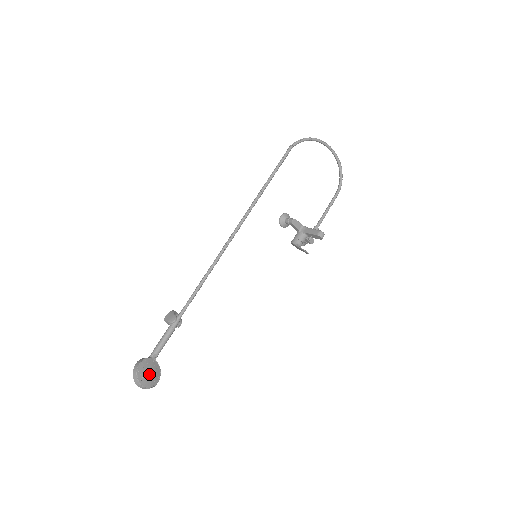
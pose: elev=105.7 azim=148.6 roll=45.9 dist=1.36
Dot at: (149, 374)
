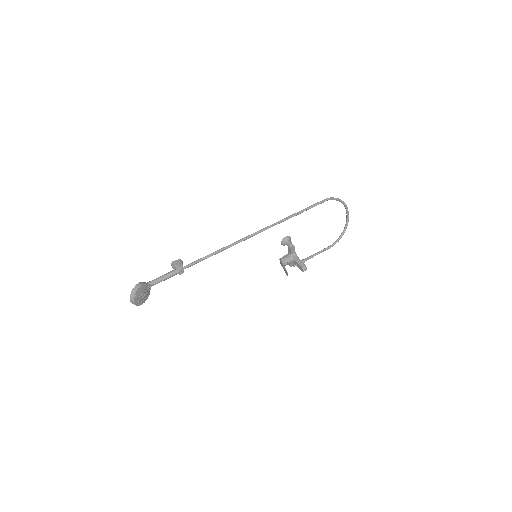
Dot at: (142, 296)
